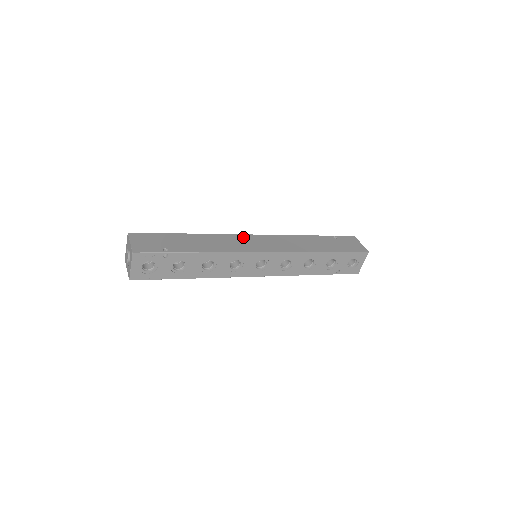
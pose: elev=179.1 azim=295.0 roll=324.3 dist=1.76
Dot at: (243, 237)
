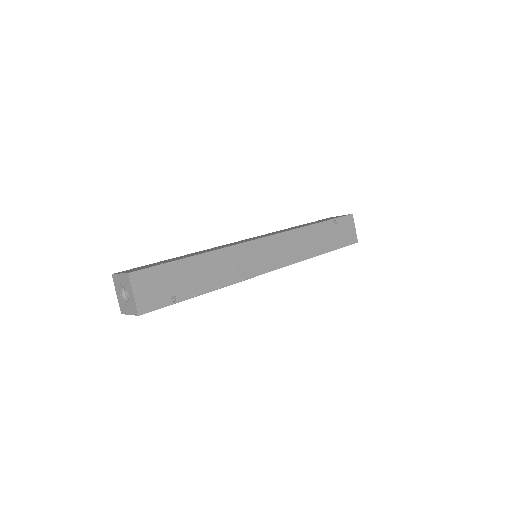
Dot at: (252, 247)
